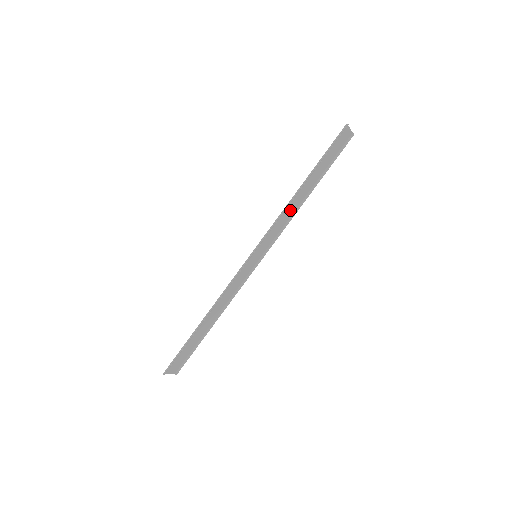
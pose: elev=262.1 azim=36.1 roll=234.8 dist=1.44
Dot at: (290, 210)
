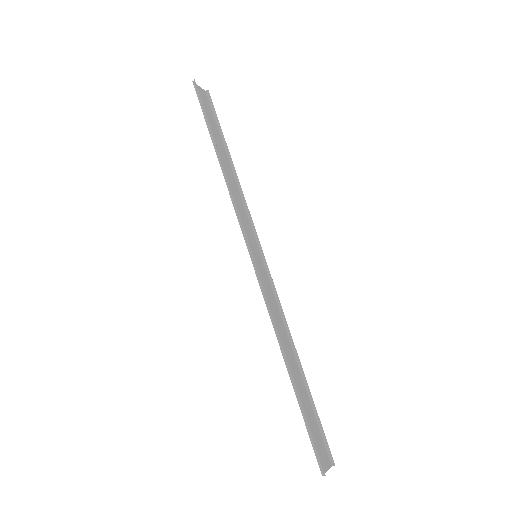
Dot at: (234, 190)
